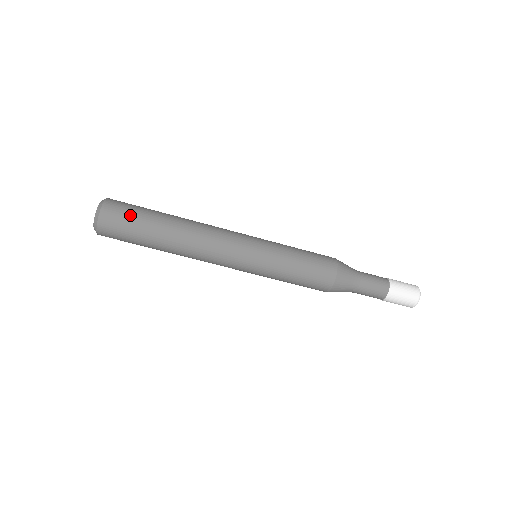
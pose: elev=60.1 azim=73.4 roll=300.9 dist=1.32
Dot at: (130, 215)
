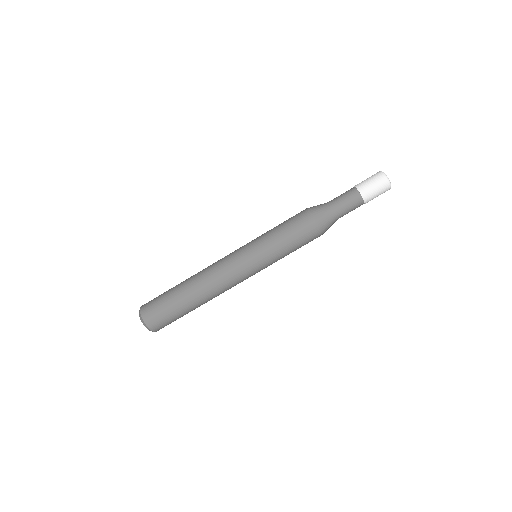
Dot at: (159, 295)
